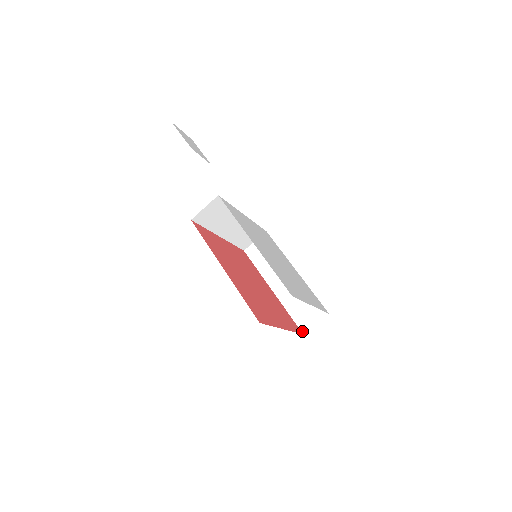
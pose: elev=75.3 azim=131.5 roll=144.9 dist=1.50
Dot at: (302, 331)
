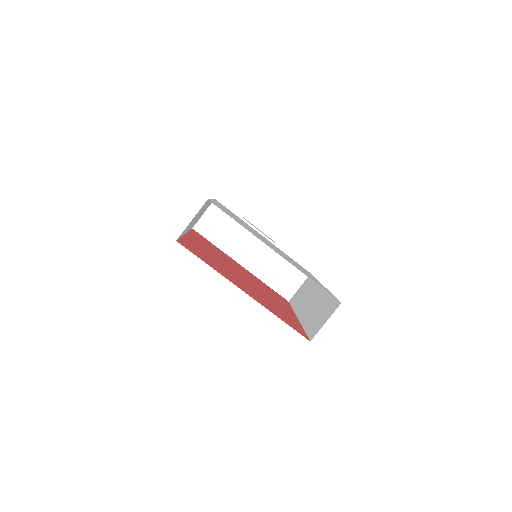
Dot at: (310, 339)
